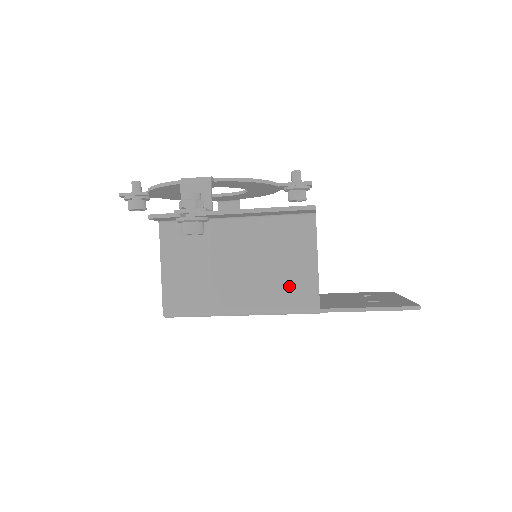
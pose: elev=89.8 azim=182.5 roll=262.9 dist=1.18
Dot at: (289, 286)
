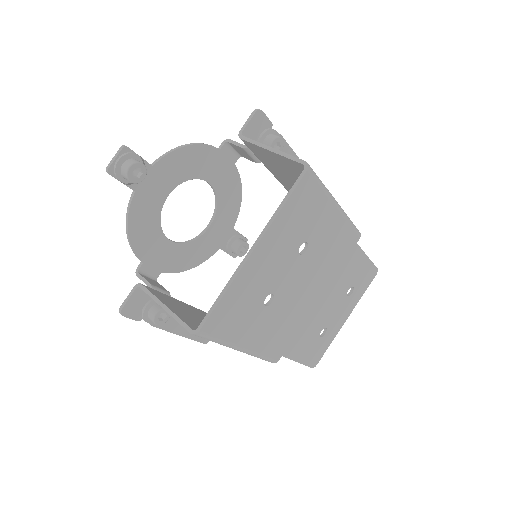
Dot at: occluded
